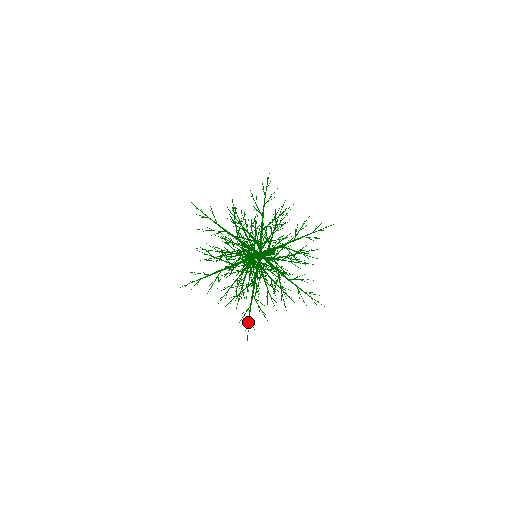
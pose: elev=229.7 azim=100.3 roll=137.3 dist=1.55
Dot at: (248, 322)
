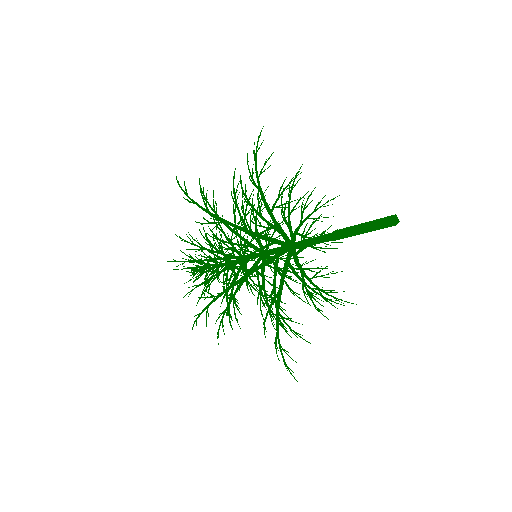
Dot at: (202, 311)
